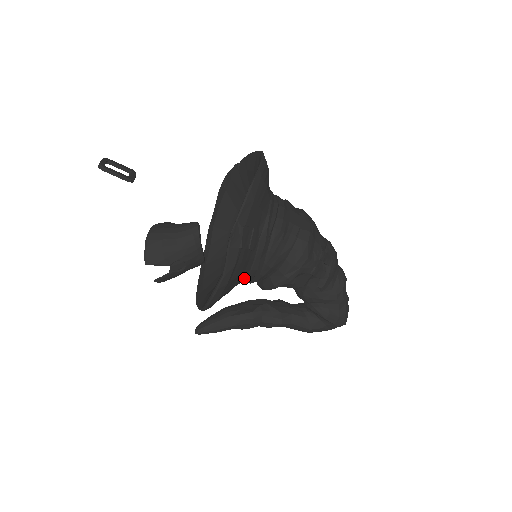
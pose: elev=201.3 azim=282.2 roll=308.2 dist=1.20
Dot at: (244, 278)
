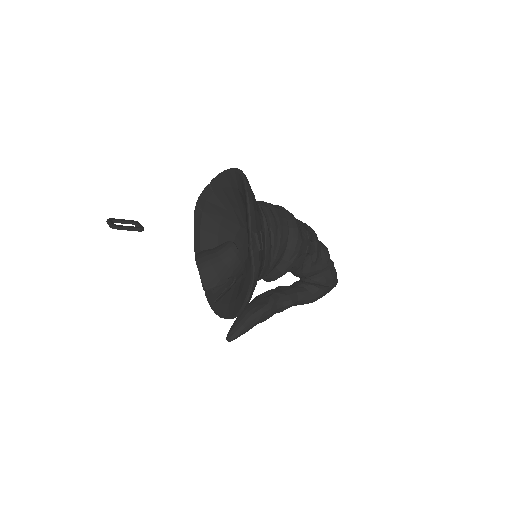
Dot at: (259, 277)
